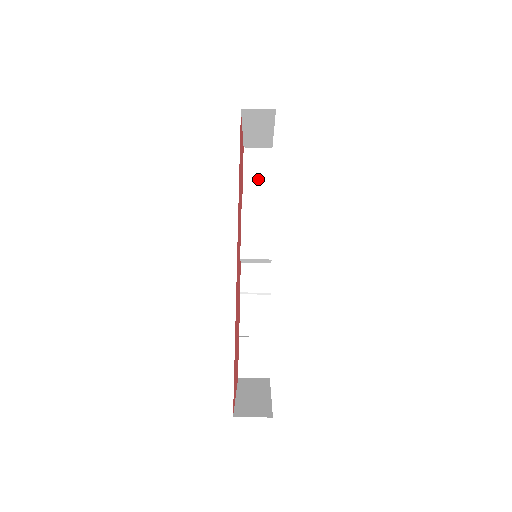
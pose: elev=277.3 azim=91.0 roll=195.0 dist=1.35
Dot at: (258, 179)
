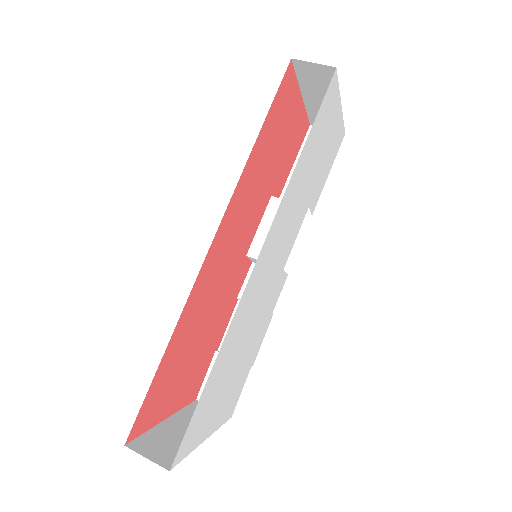
Dot at: occluded
